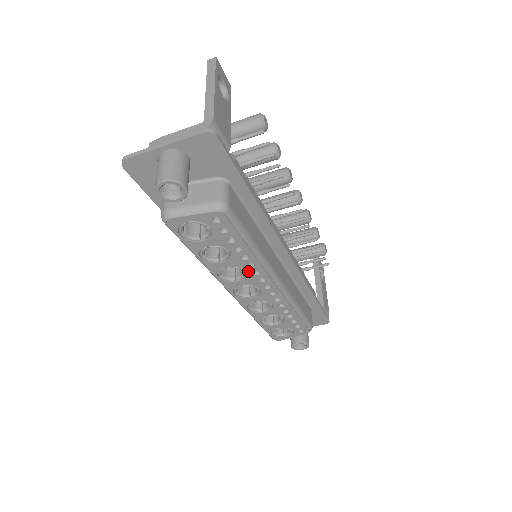
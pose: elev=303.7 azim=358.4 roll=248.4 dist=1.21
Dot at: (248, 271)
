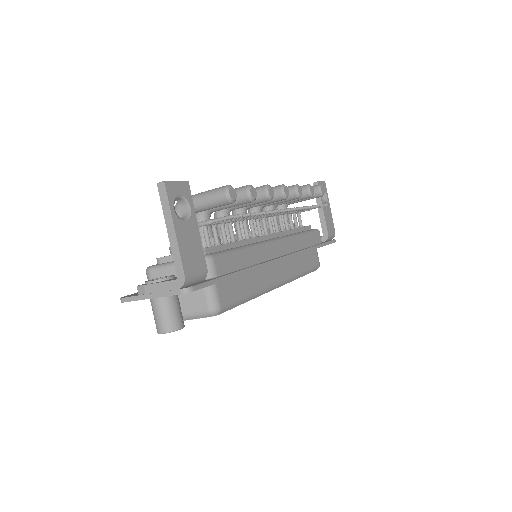
Dot at: occluded
